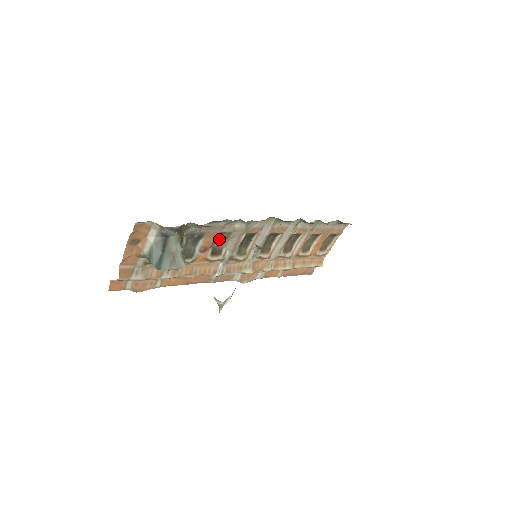
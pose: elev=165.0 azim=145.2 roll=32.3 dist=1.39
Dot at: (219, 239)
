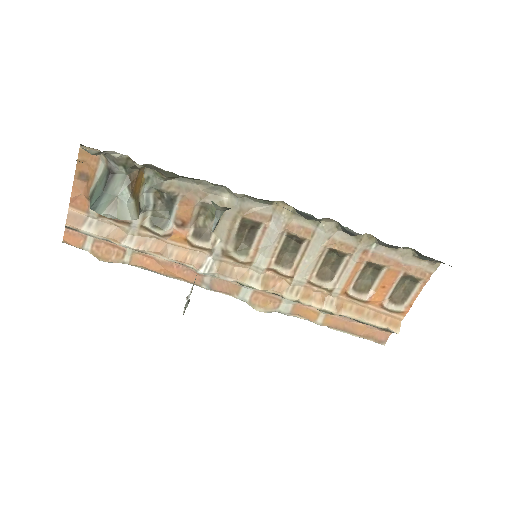
Dot at: (205, 216)
